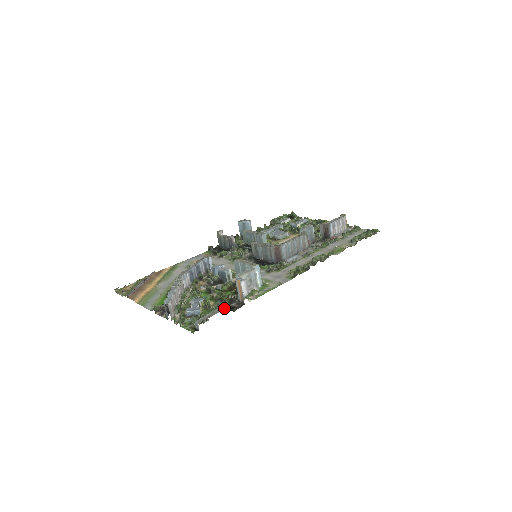
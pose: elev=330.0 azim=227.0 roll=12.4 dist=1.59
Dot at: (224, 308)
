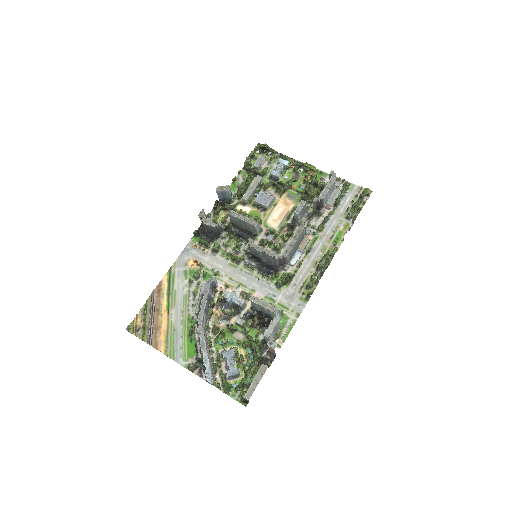
Dot at: (263, 372)
